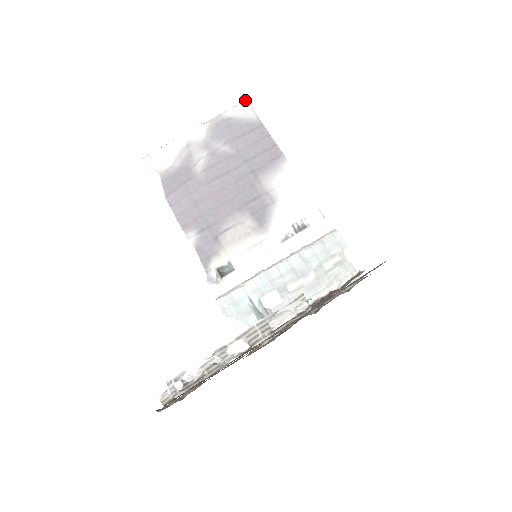
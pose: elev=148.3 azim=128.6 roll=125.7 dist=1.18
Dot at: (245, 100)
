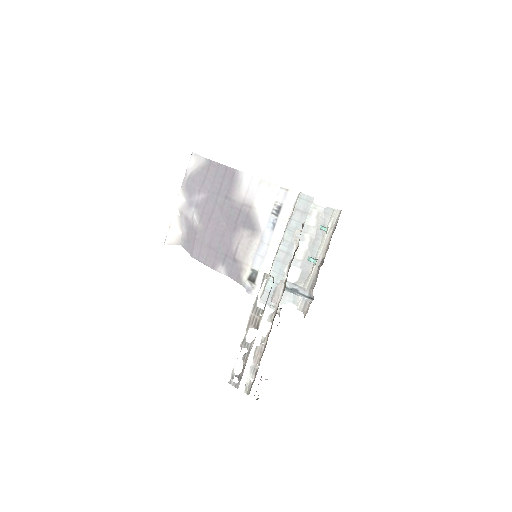
Dot at: (191, 154)
